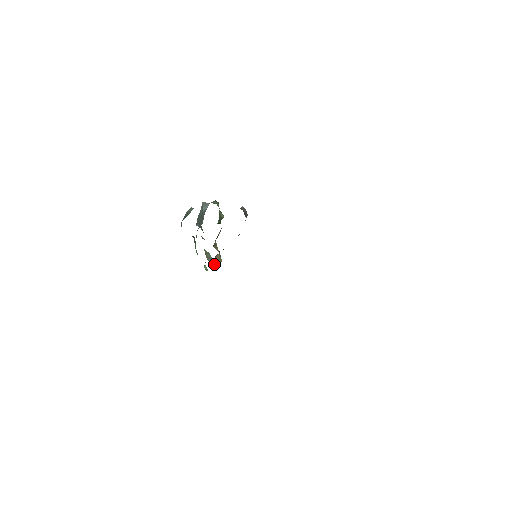
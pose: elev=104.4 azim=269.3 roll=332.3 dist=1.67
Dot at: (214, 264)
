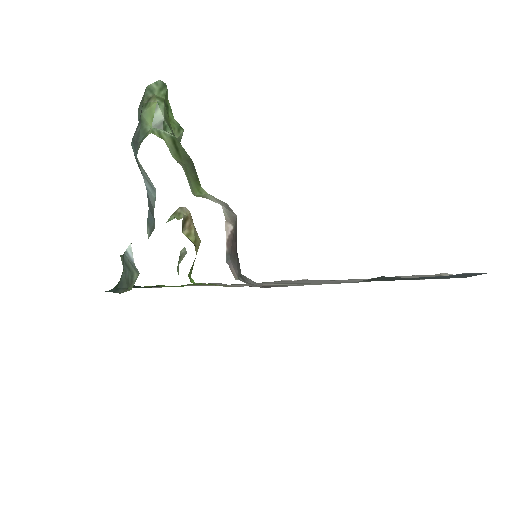
Dot at: occluded
